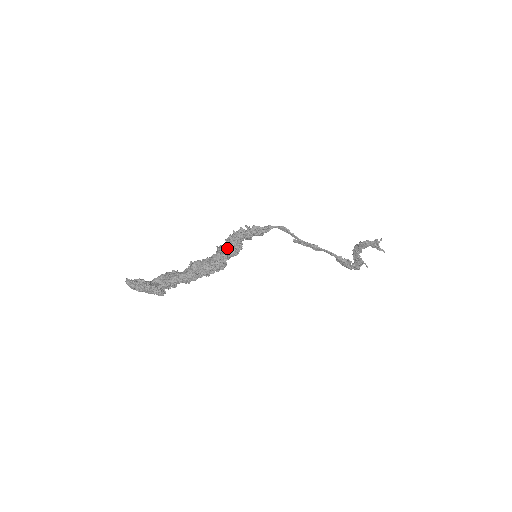
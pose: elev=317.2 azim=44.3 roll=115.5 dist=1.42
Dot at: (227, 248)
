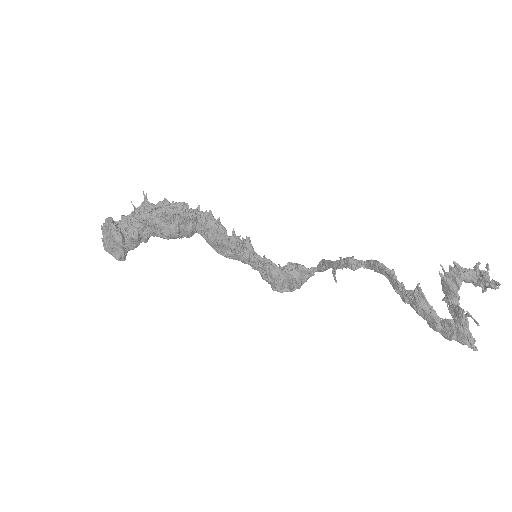
Dot at: occluded
